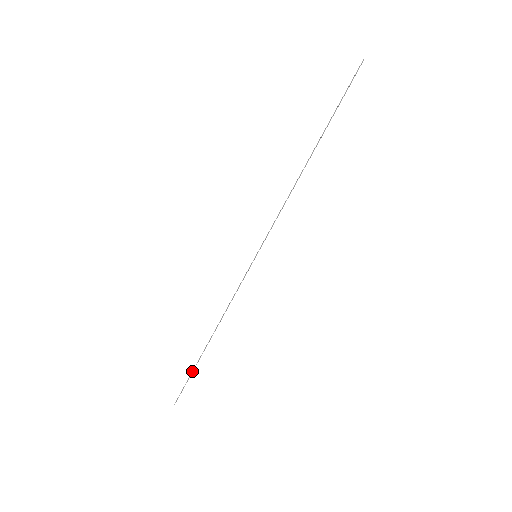
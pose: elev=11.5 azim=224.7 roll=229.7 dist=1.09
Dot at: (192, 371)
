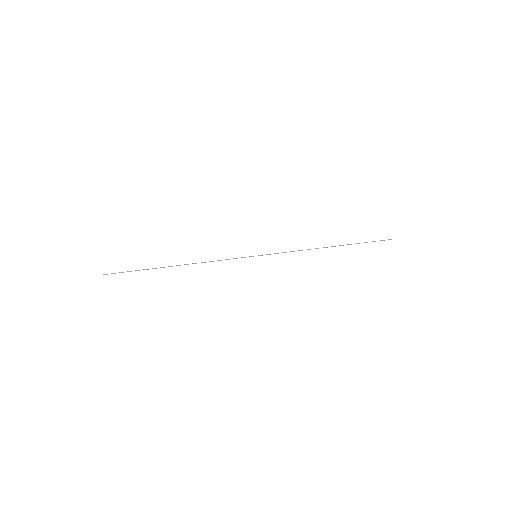
Dot at: occluded
